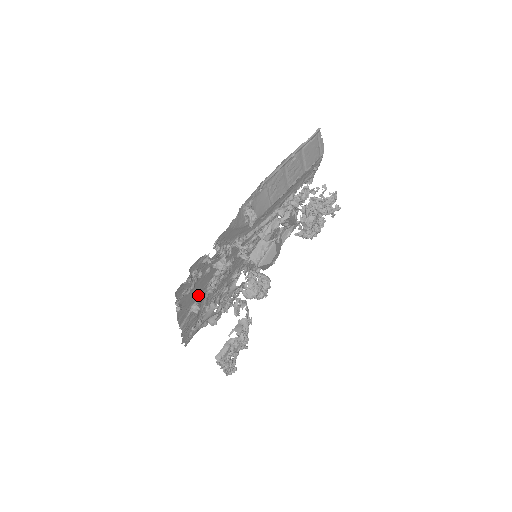
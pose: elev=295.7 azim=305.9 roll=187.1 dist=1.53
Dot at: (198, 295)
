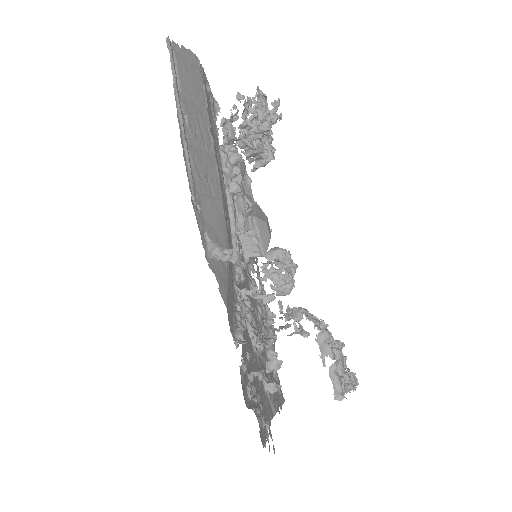
Dot at: (261, 378)
